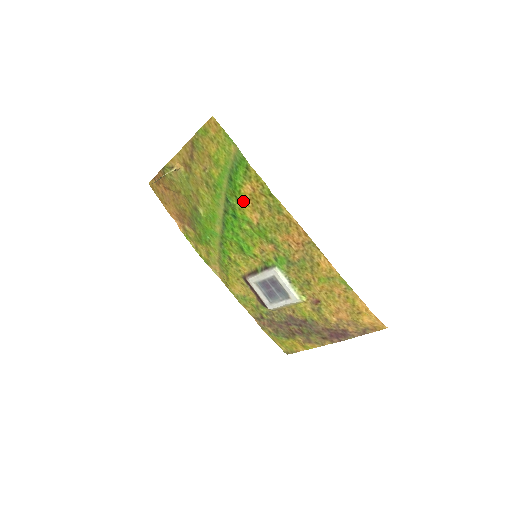
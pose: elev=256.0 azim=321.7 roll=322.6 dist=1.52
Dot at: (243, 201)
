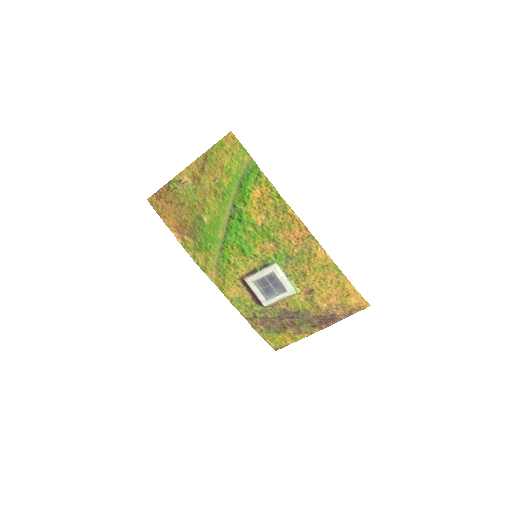
Dot at: (251, 205)
